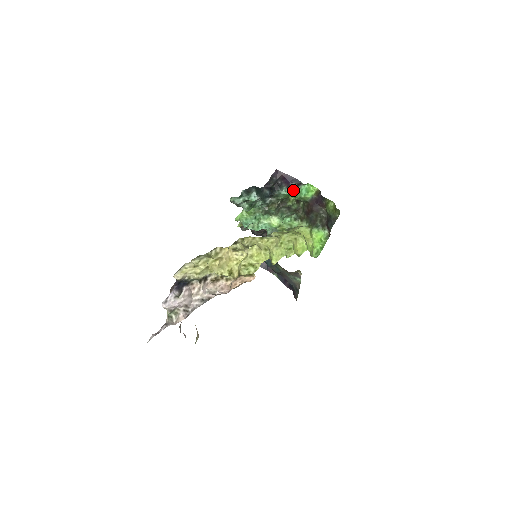
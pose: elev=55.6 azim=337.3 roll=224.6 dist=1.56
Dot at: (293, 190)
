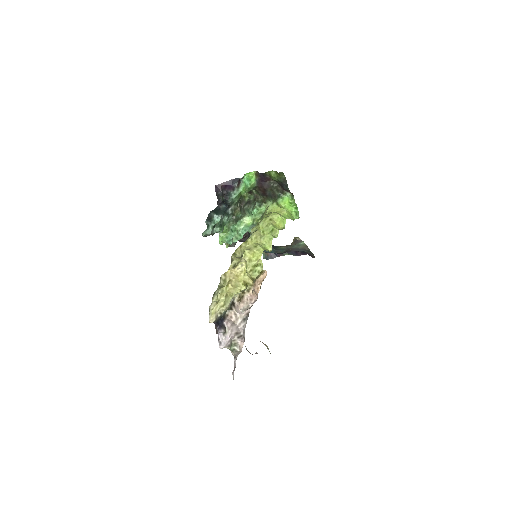
Dot at: (239, 188)
